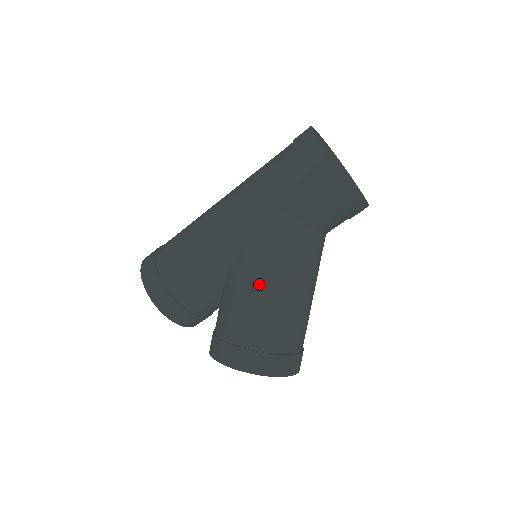
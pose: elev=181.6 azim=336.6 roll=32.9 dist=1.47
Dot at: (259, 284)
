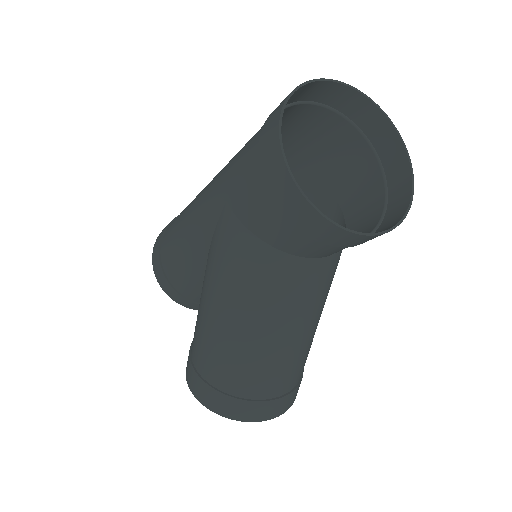
Dot at: (212, 307)
